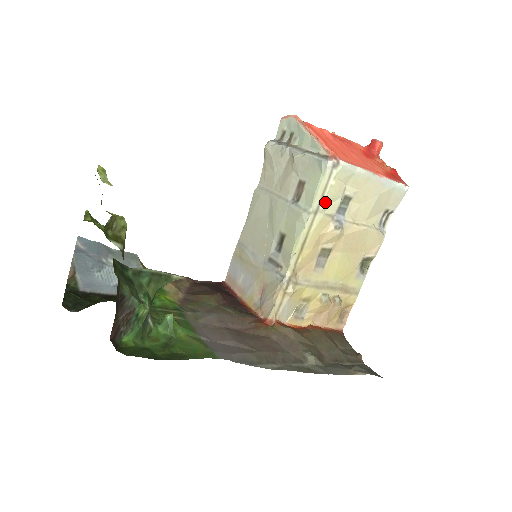
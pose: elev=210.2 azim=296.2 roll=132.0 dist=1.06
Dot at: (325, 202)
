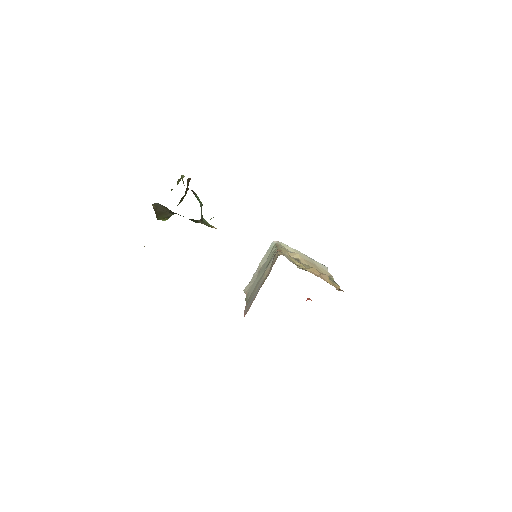
Dot at: occluded
